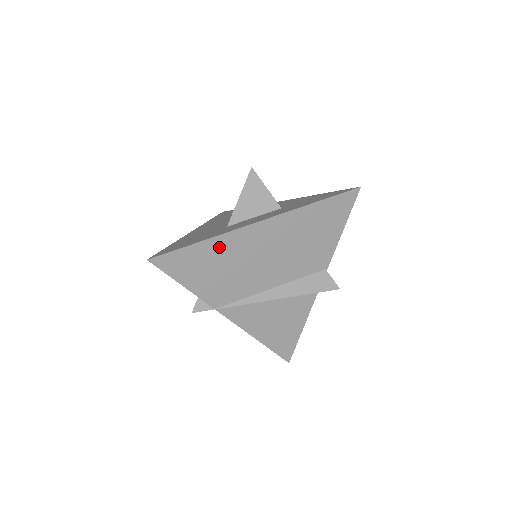
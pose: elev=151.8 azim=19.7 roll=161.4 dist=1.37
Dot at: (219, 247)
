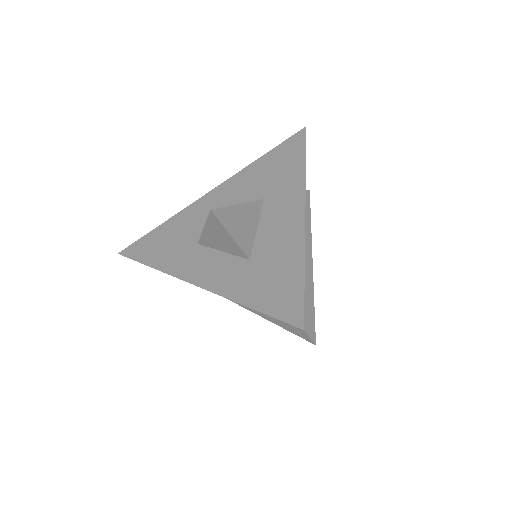
Dot at: occluded
